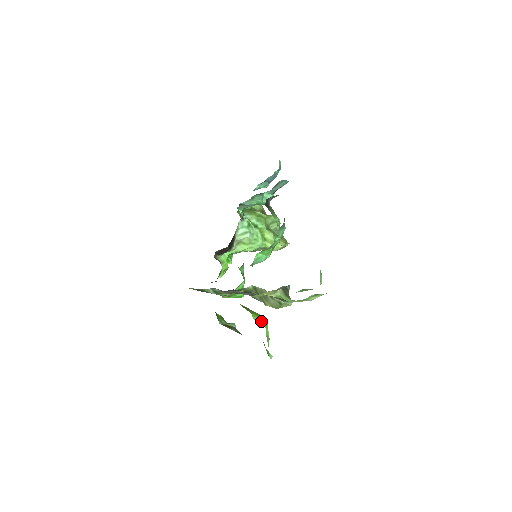
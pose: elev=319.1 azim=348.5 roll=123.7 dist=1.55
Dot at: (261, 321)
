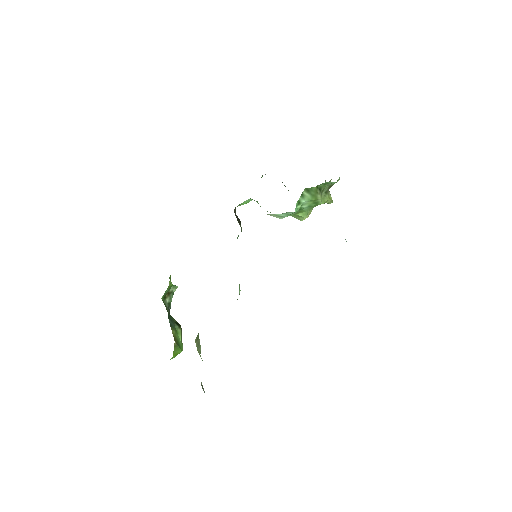
Dot at: occluded
